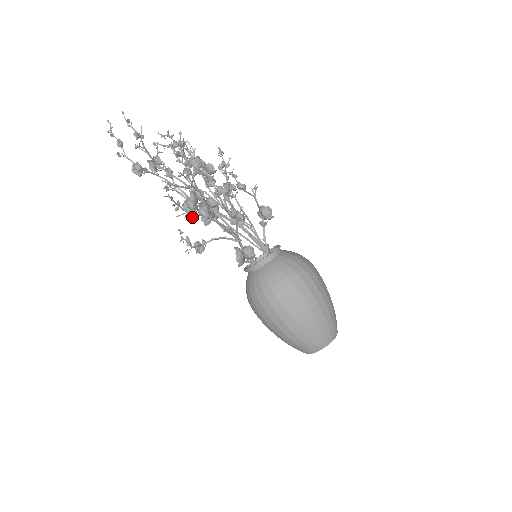
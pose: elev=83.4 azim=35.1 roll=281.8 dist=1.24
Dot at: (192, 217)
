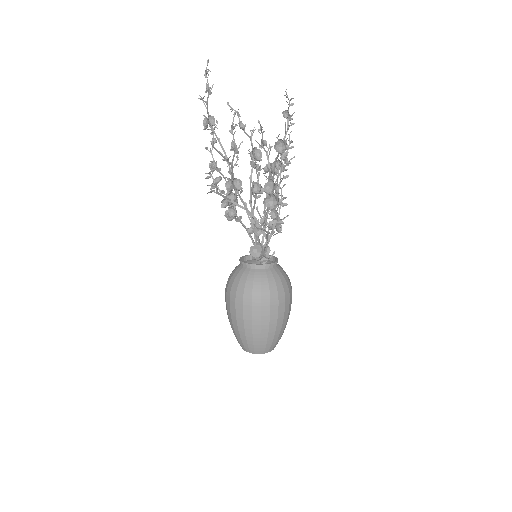
Dot at: (209, 192)
